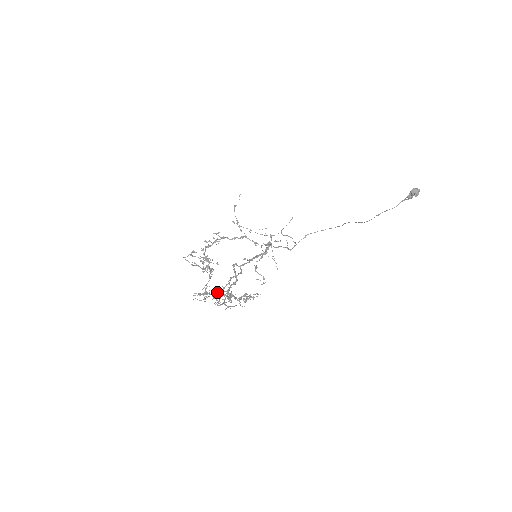
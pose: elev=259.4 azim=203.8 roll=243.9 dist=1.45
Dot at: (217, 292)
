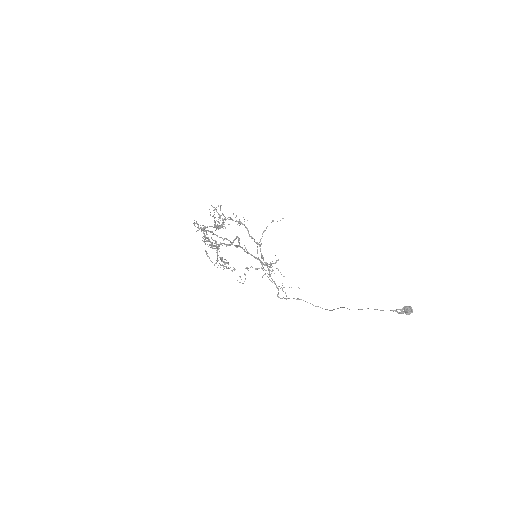
Dot at: (212, 232)
